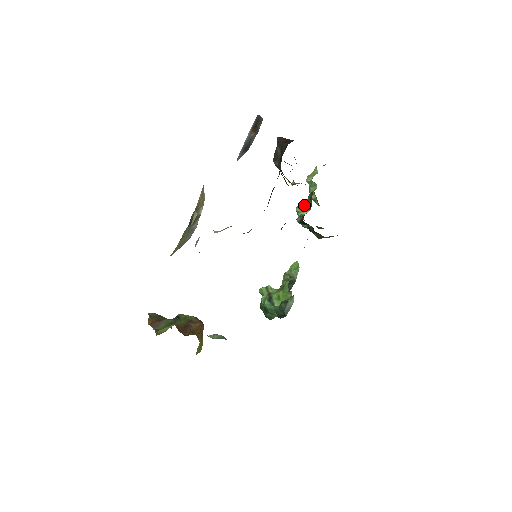
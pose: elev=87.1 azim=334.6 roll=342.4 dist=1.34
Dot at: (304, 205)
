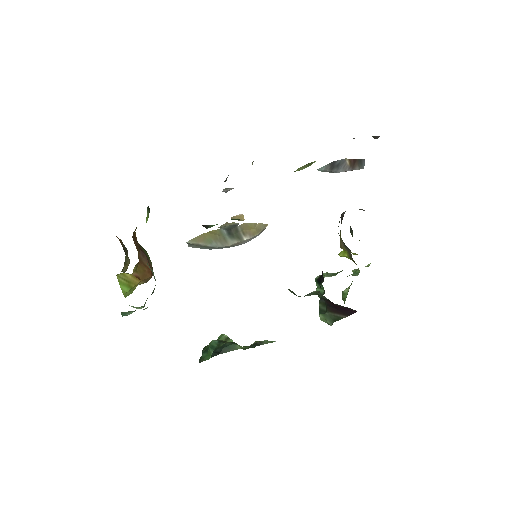
Dot at: (334, 273)
